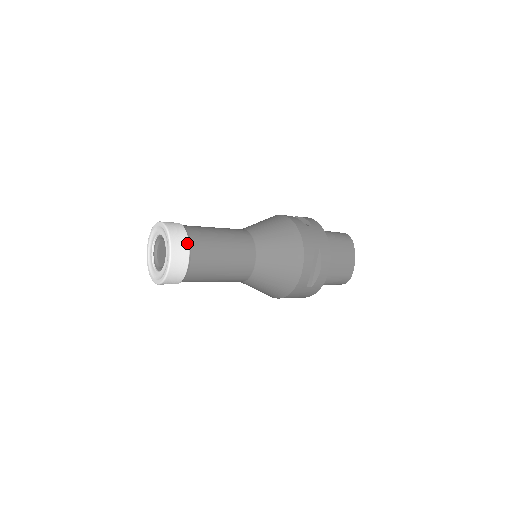
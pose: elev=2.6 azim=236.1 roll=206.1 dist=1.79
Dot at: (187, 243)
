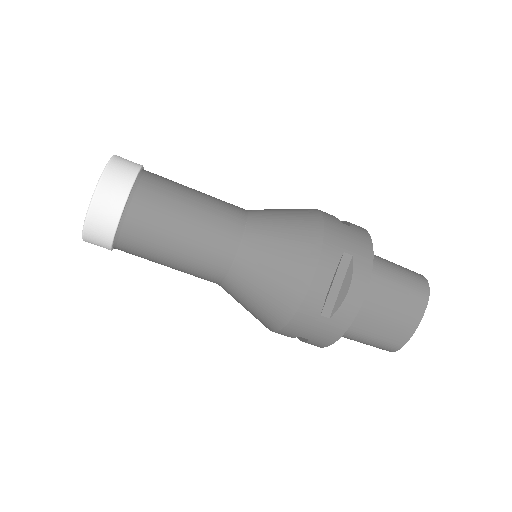
Dot at: occluded
